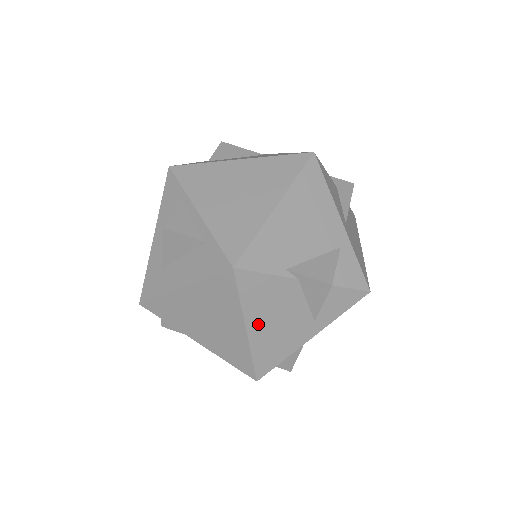
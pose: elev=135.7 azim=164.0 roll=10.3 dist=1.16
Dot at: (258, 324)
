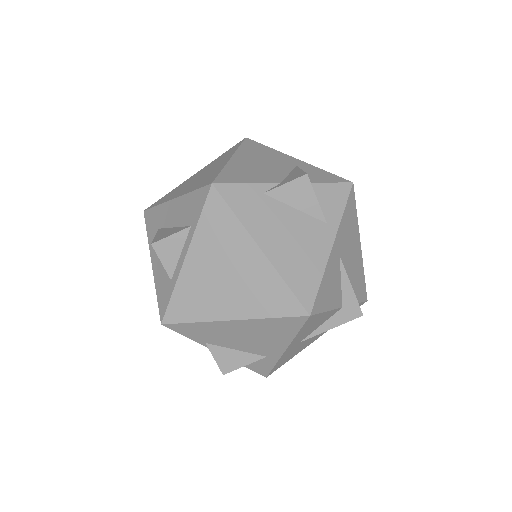
Dot at: occluded
